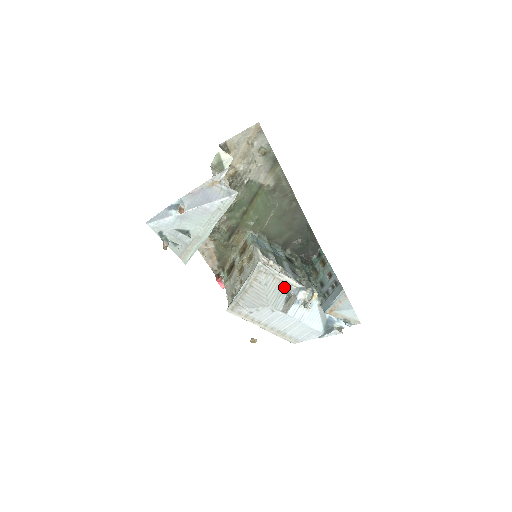
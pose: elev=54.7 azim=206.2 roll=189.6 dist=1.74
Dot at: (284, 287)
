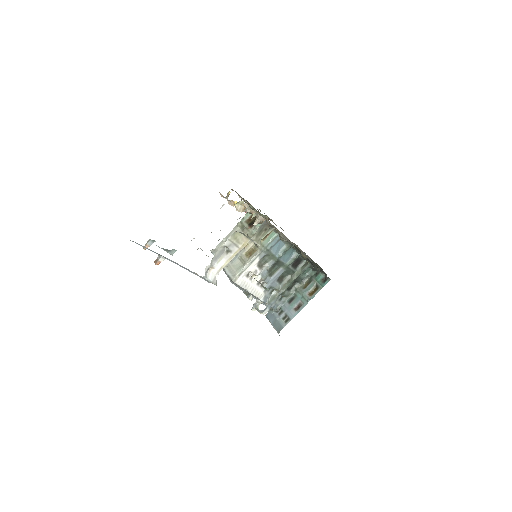
Dot at: occluded
